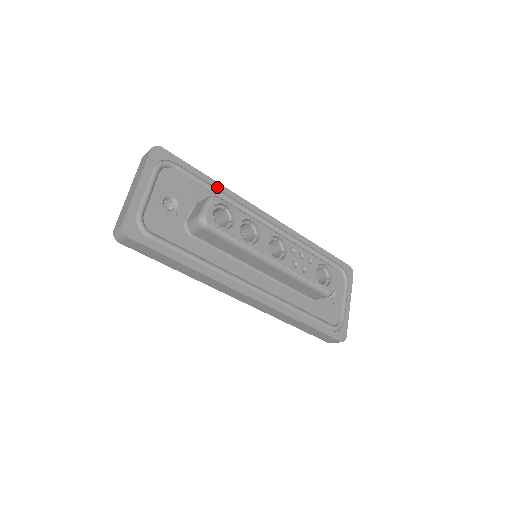
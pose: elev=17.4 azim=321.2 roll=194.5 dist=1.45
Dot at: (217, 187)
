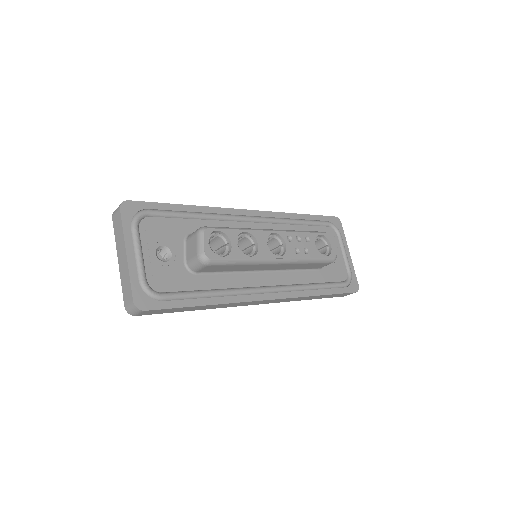
Dot at: (195, 211)
